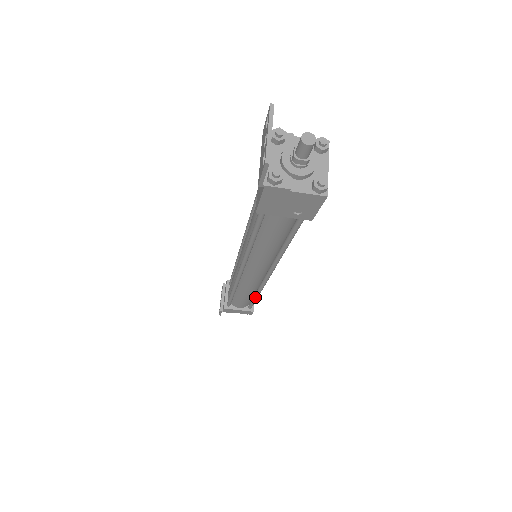
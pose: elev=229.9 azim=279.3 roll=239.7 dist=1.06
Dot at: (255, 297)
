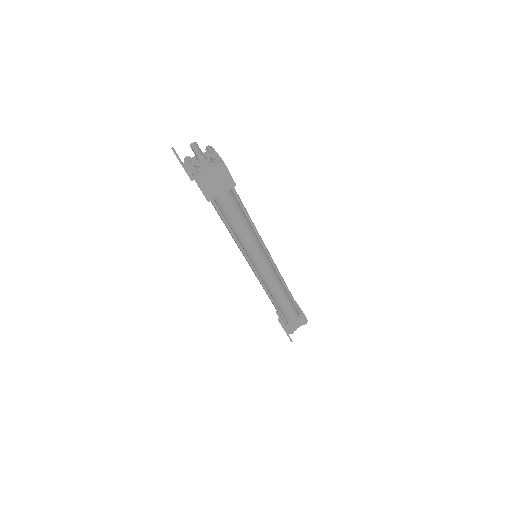
Dot at: (289, 296)
